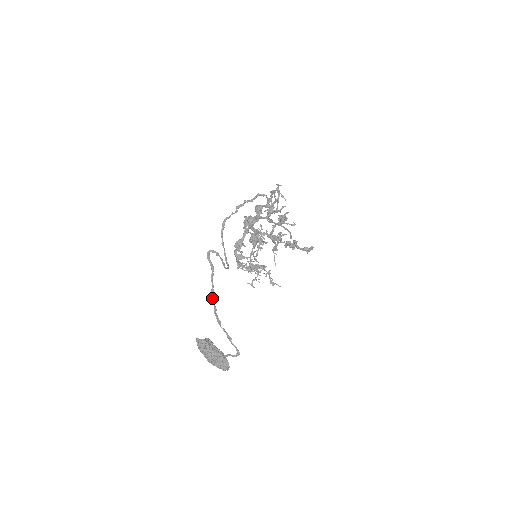
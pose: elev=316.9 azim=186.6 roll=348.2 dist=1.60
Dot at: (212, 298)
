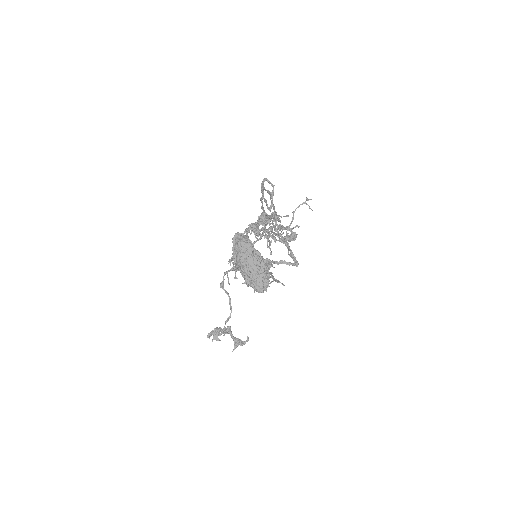
Dot at: (264, 210)
